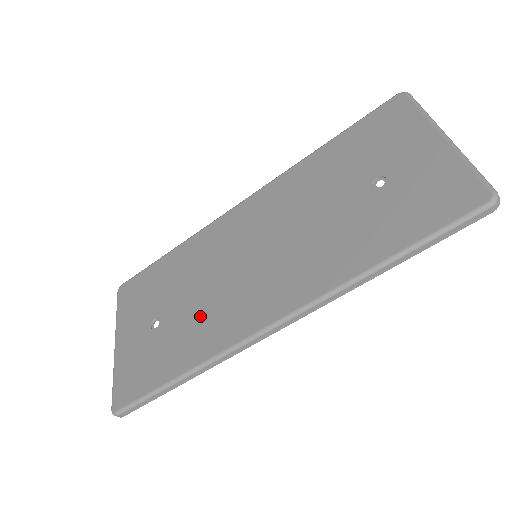
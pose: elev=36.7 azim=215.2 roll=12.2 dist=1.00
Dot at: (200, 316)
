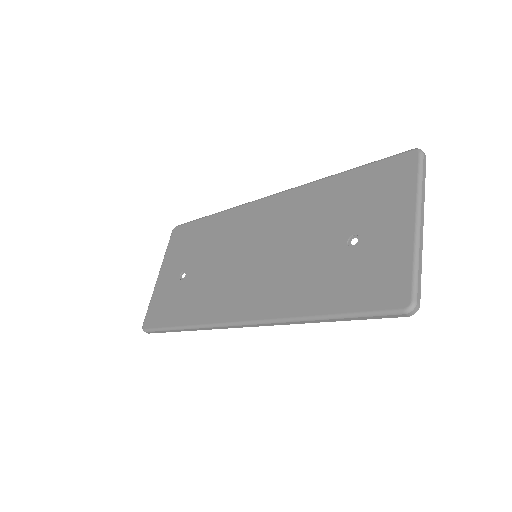
Dot at: (207, 287)
